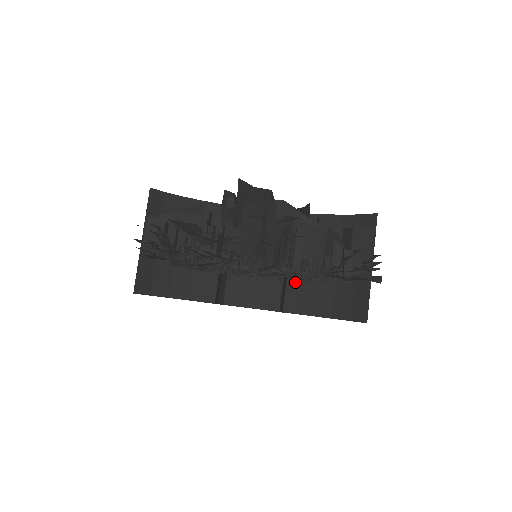
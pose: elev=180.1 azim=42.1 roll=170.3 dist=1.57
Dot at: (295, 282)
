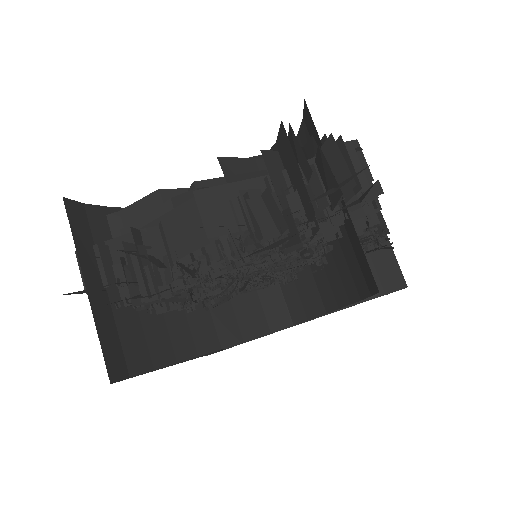
Dot at: (328, 256)
